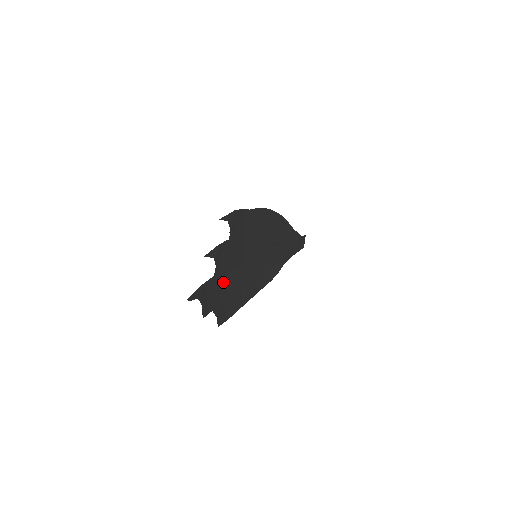
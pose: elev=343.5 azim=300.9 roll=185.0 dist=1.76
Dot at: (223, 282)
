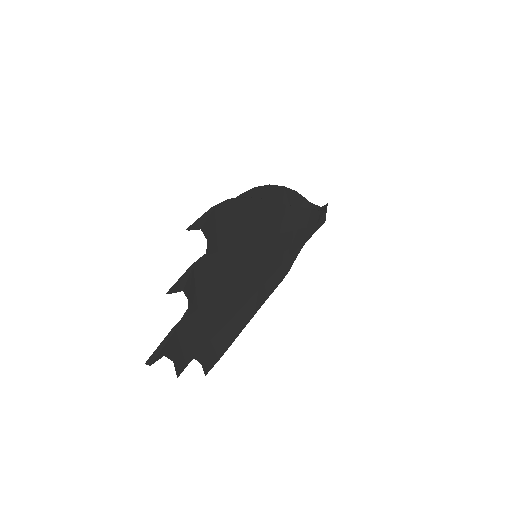
Dot at: (205, 314)
